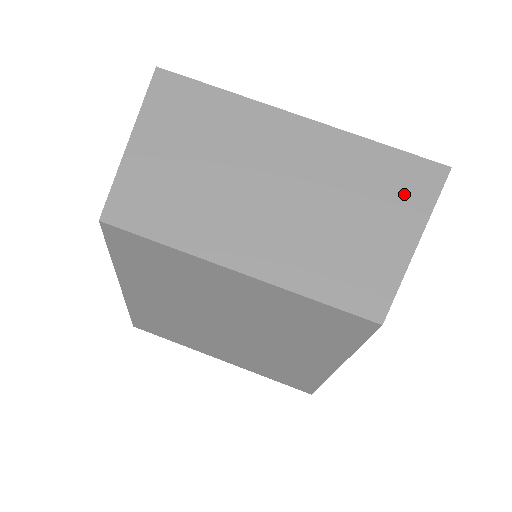
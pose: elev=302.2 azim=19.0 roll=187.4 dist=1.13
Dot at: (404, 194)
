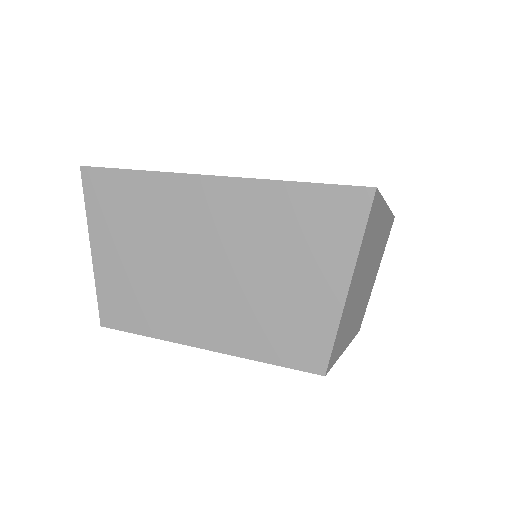
Dot at: (327, 238)
